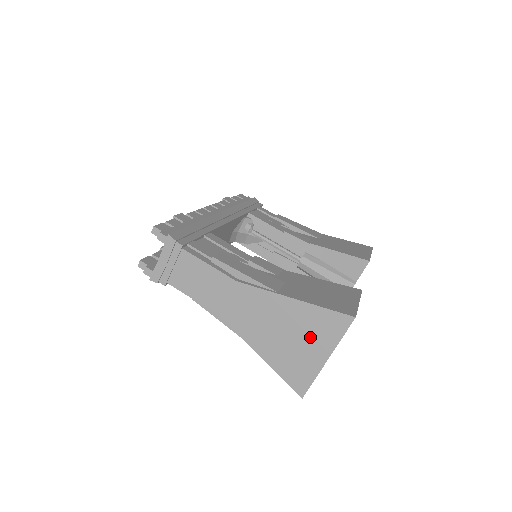
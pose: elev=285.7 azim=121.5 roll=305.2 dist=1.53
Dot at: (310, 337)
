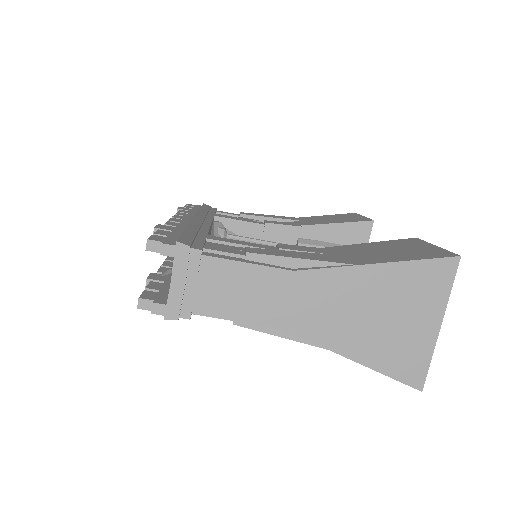
Dot at: (411, 306)
